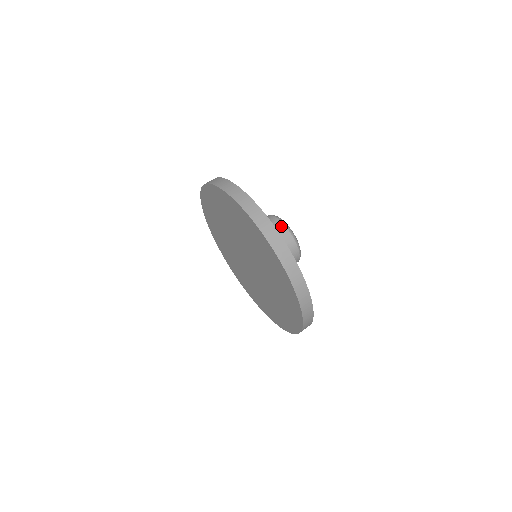
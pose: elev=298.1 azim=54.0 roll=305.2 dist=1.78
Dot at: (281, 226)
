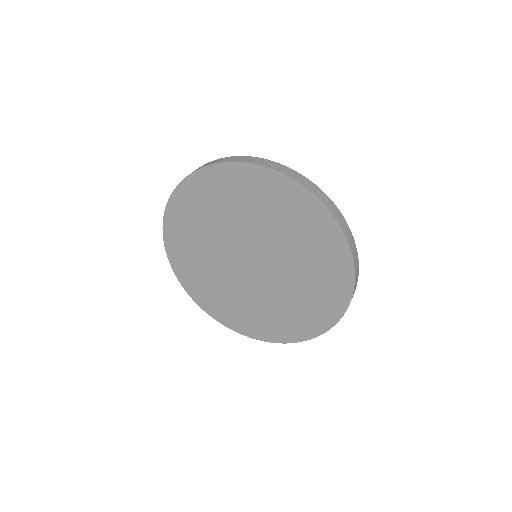
Dot at: occluded
